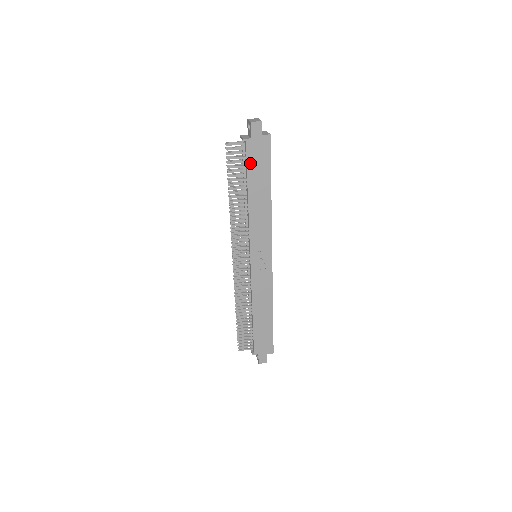
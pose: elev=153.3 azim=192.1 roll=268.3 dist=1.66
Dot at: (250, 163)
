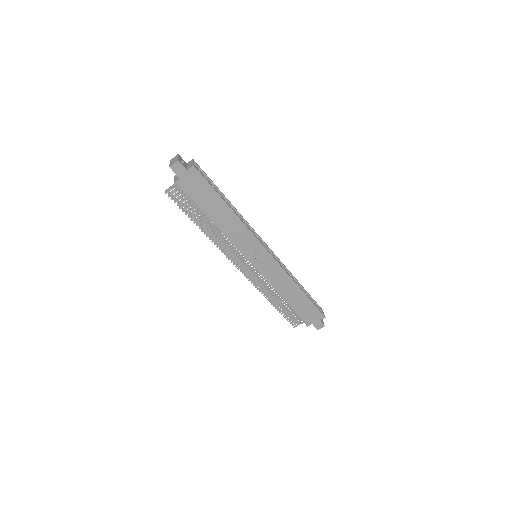
Dot at: (194, 196)
